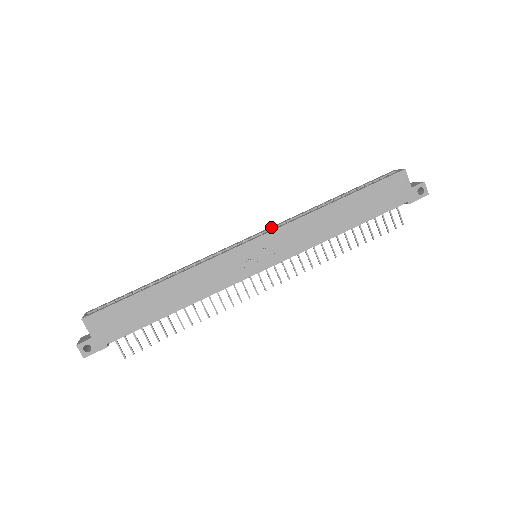
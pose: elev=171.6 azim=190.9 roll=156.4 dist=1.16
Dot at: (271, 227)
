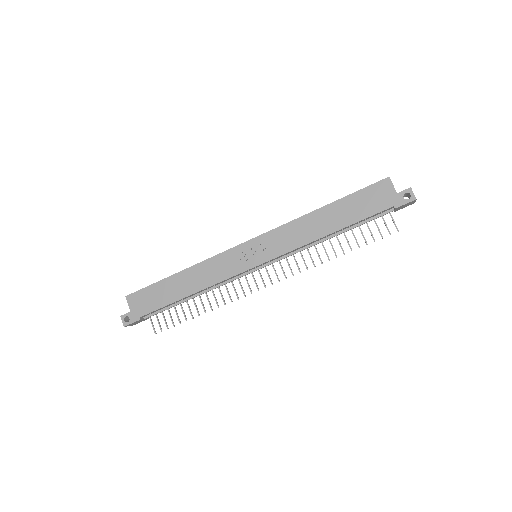
Dot at: occluded
